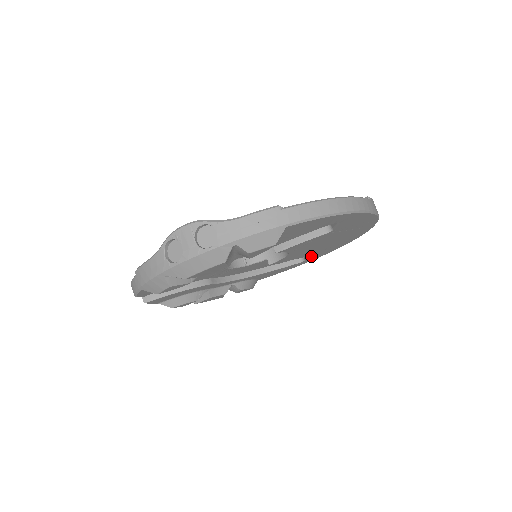
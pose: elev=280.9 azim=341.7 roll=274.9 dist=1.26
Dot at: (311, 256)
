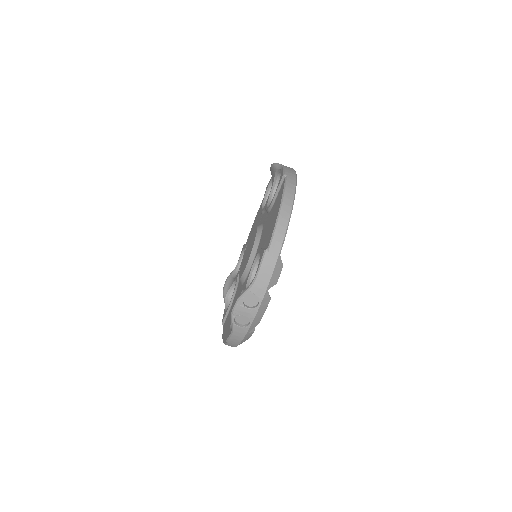
Dot at: occluded
